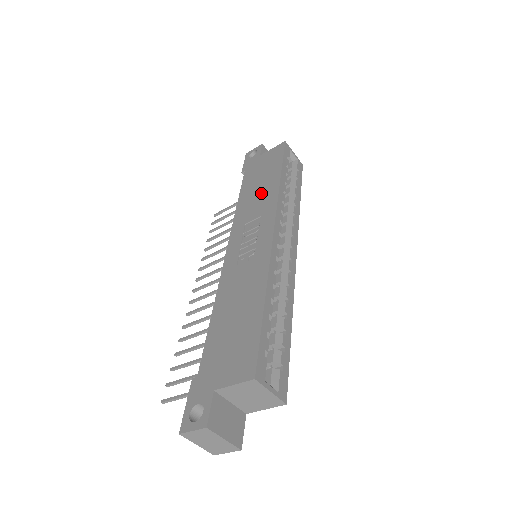
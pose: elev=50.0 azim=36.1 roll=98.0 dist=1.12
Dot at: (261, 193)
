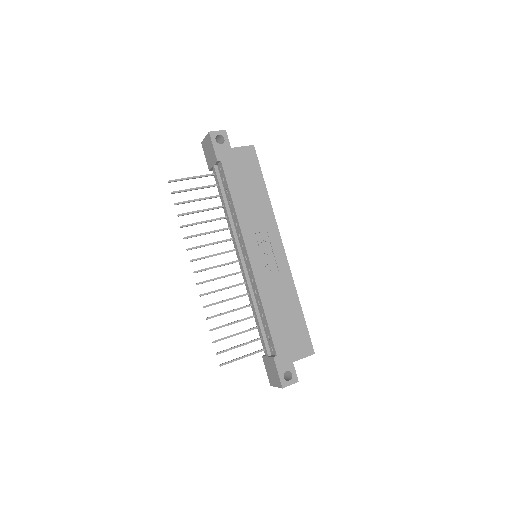
Dot at: (256, 204)
